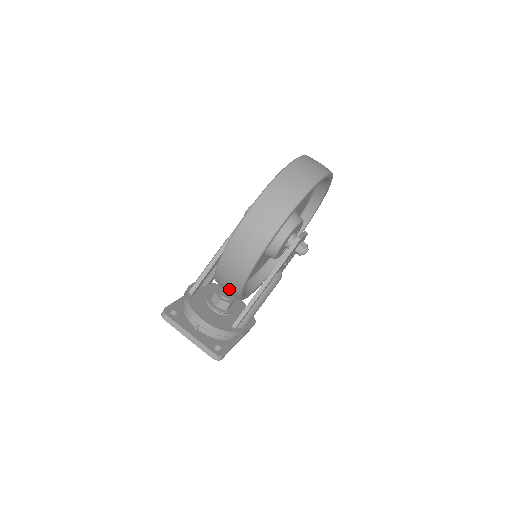
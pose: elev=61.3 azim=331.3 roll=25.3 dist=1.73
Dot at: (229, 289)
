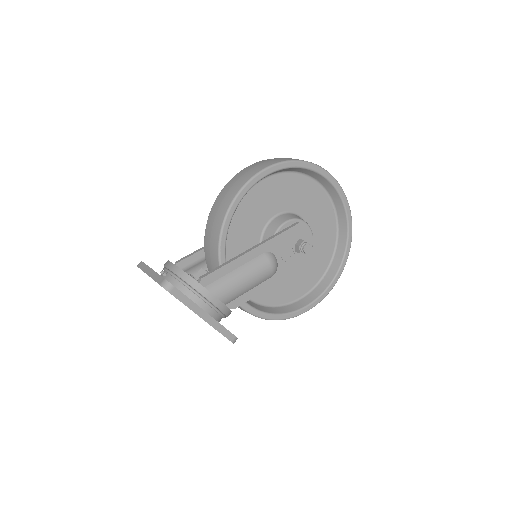
Dot at: (212, 247)
